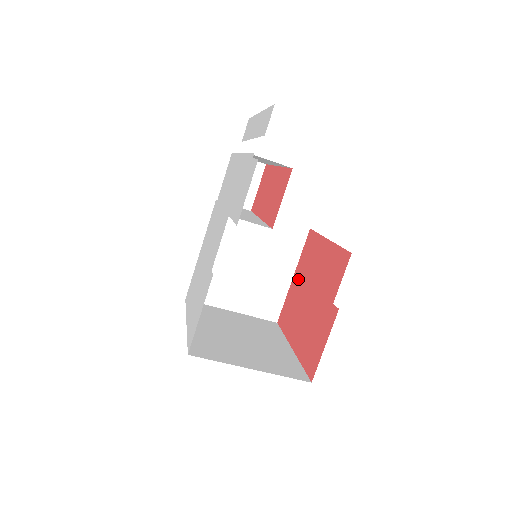
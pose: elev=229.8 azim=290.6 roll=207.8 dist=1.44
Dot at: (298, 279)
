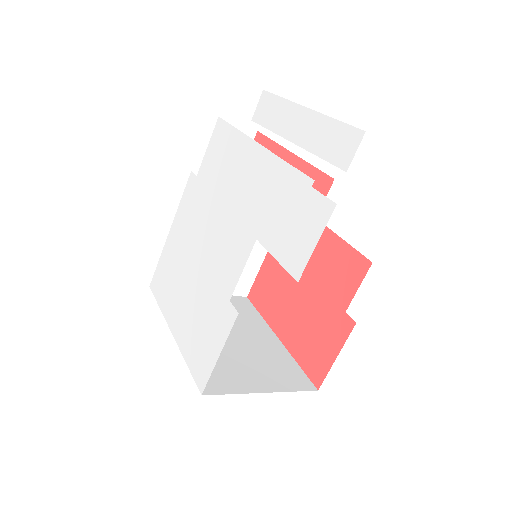
Dot at: occluded
